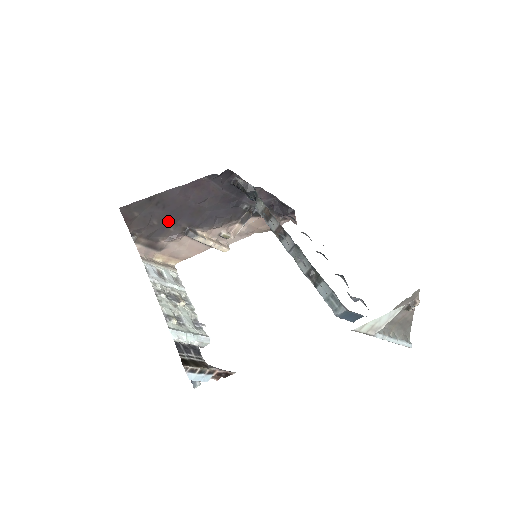
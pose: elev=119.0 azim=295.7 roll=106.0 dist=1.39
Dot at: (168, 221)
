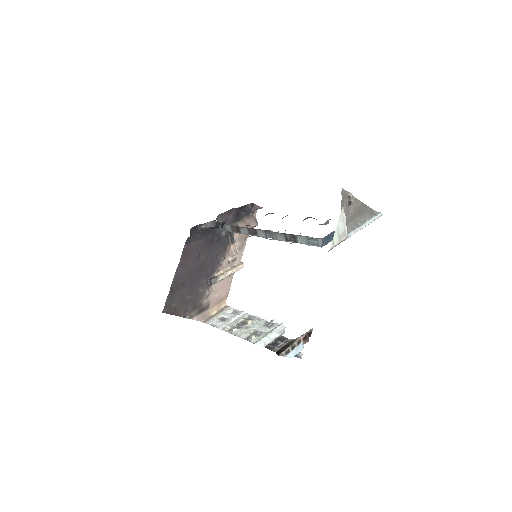
Dot at: (194, 289)
